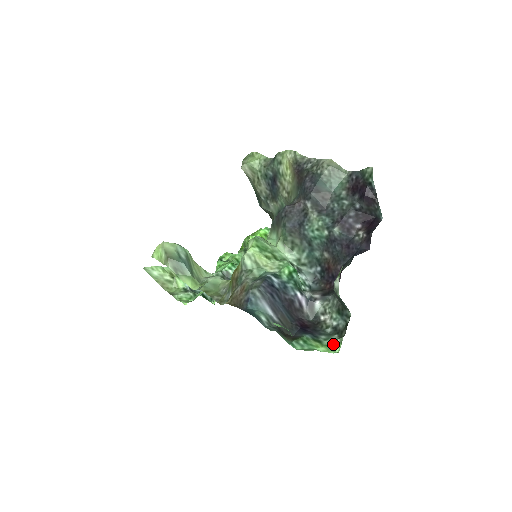
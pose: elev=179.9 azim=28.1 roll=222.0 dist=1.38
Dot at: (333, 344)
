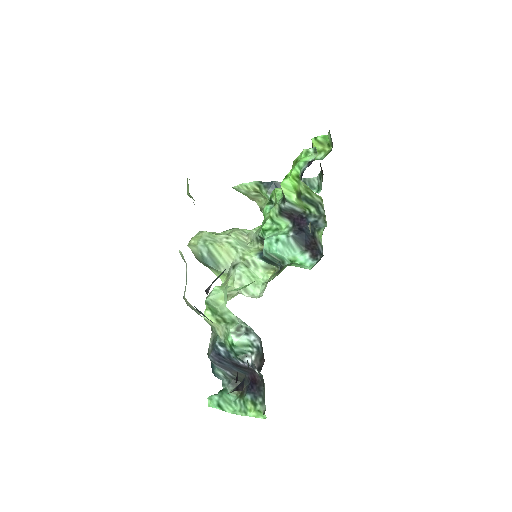
Dot at: (262, 412)
